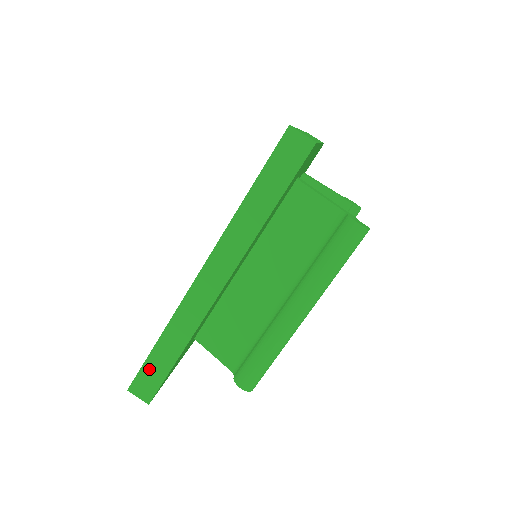
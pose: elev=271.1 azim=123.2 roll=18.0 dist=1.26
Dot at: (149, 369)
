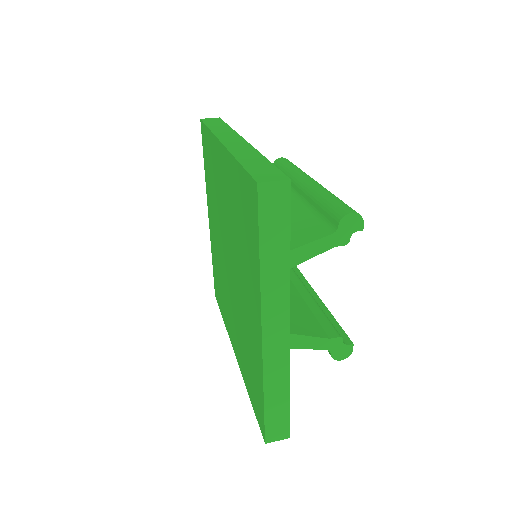
Dot at: (255, 170)
